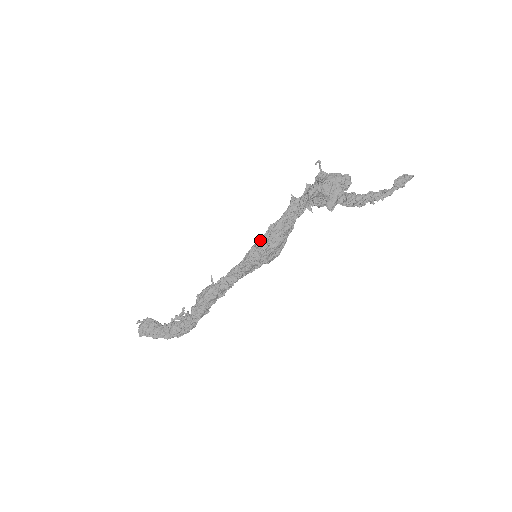
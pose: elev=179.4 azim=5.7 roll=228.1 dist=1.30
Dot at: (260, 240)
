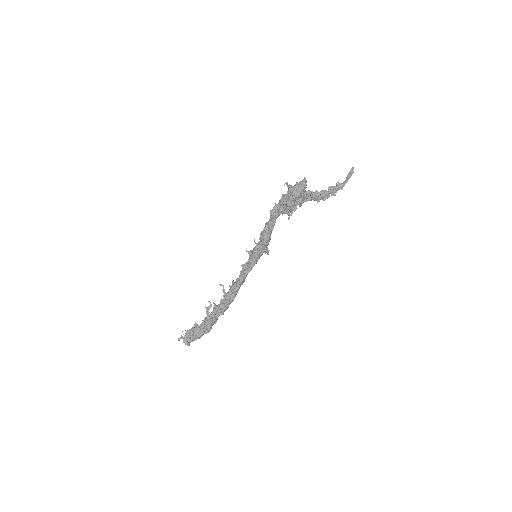
Dot at: (264, 251)
